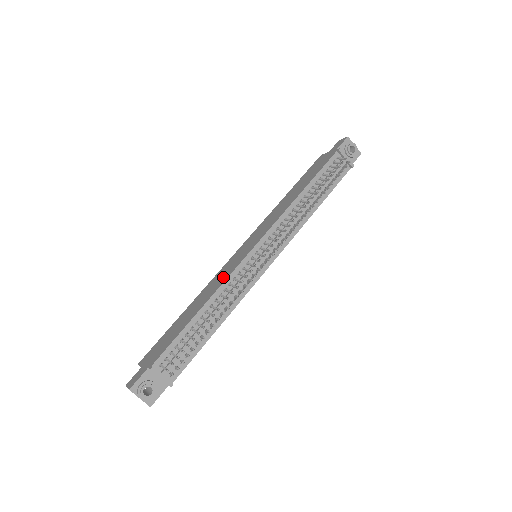
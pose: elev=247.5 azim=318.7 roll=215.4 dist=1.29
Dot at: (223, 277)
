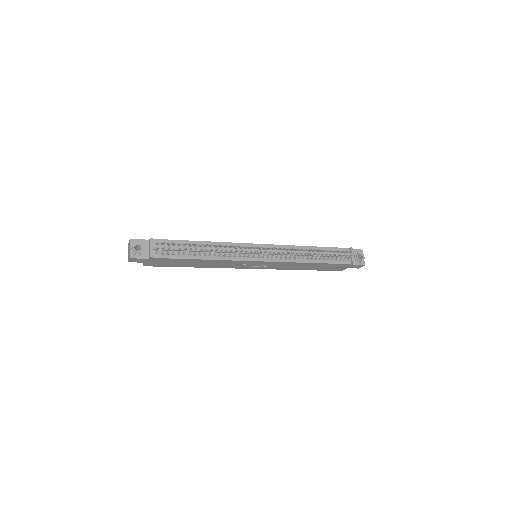
Dot at: occluded
